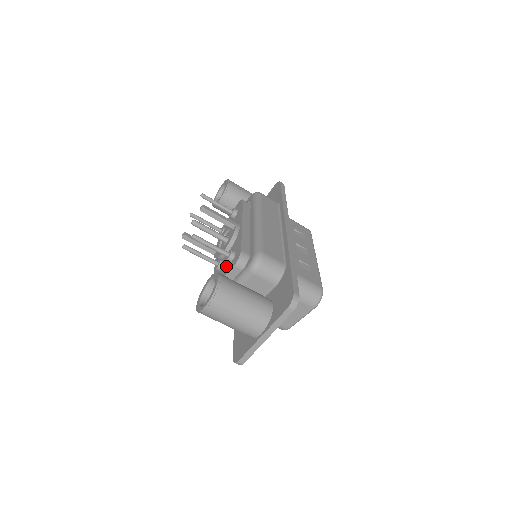
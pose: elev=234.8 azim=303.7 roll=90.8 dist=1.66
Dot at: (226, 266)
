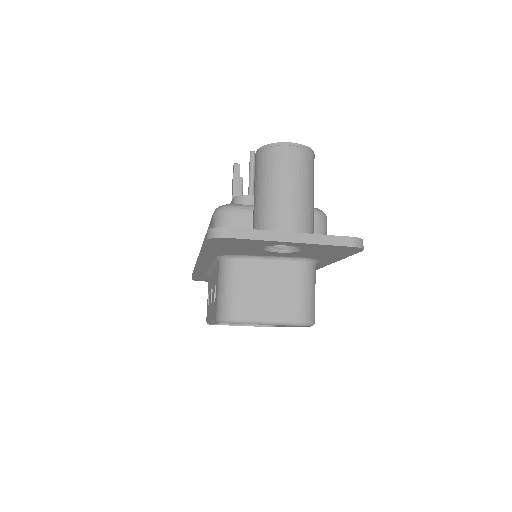
Dot at: occluded
